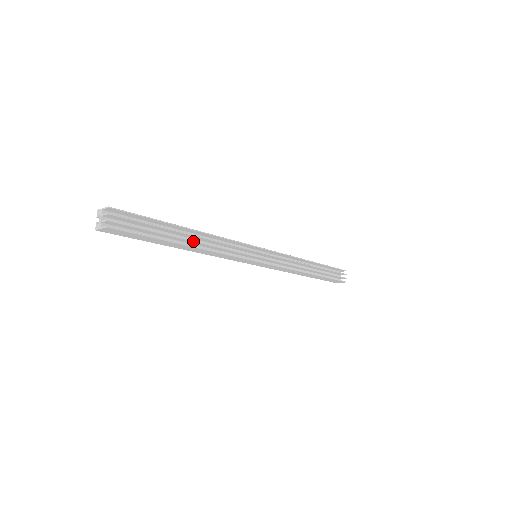
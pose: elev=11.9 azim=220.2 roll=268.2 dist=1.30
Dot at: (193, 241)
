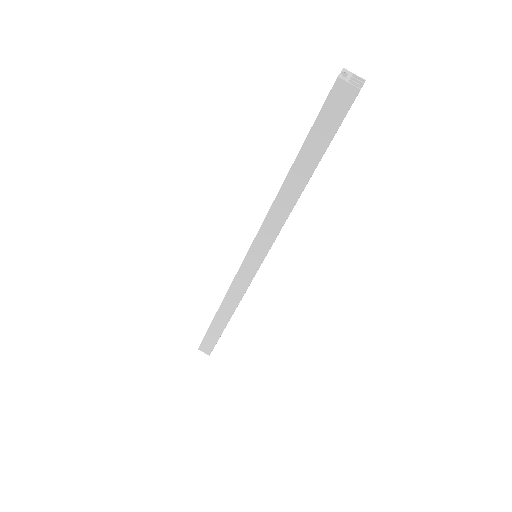
Dot at: (305, 186)
